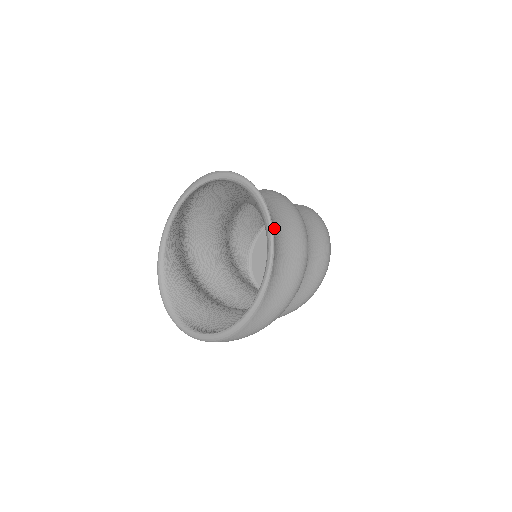
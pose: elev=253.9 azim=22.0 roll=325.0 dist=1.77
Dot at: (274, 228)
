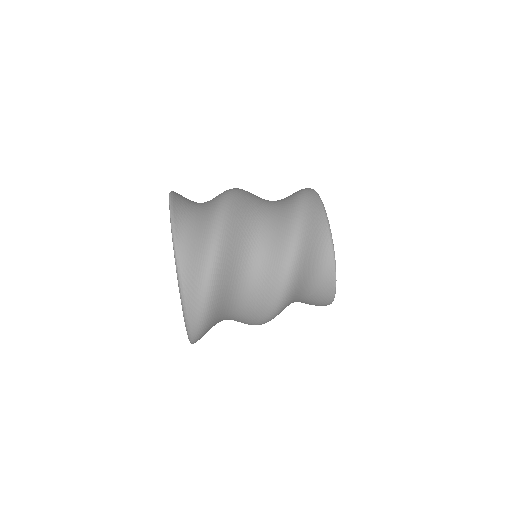
Dot at: (188, 208)
